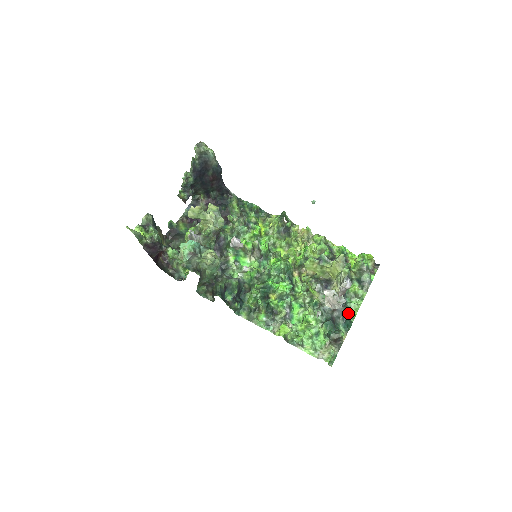
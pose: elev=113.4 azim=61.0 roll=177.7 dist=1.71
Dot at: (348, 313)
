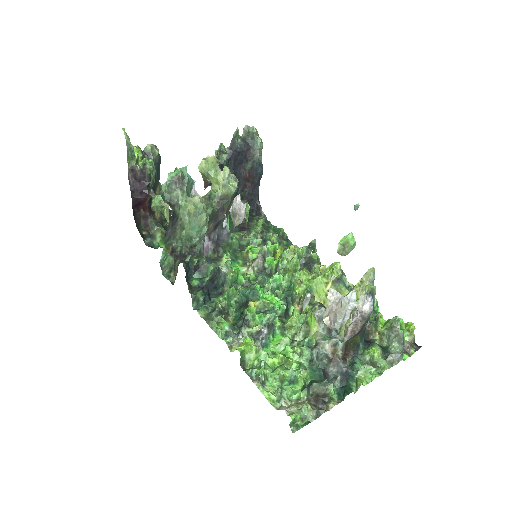
Dot at: (352, 378)
